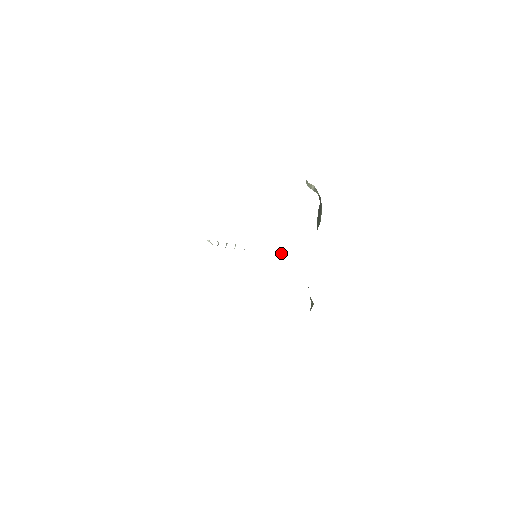
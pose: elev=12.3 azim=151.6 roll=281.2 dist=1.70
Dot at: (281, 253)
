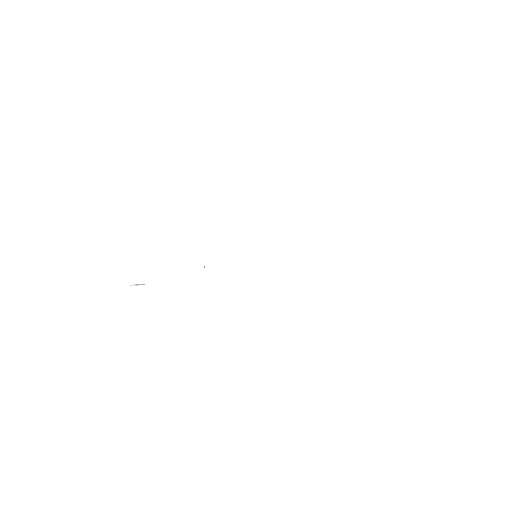
Dot at: occluded
